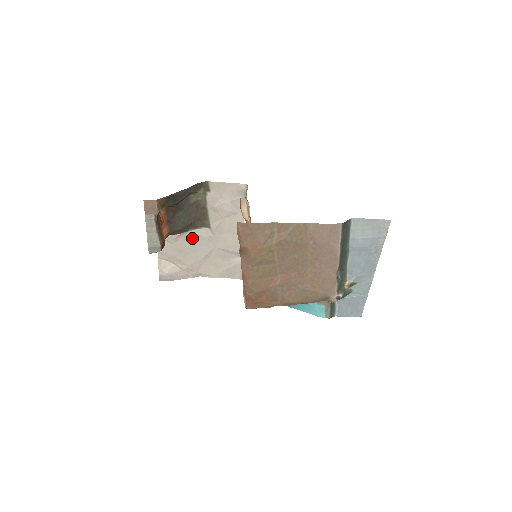
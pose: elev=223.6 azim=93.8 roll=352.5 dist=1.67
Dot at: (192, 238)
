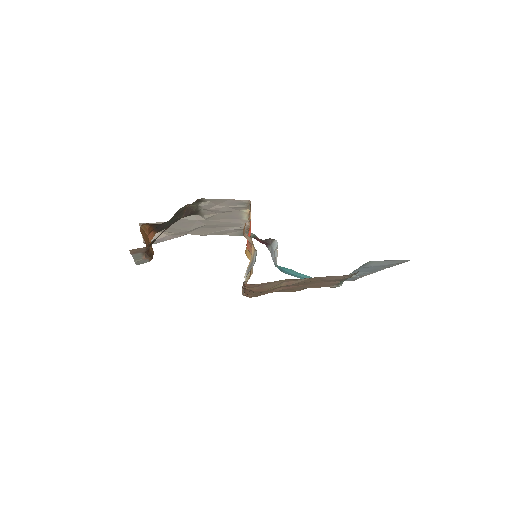
Dot at: (180, 221)
